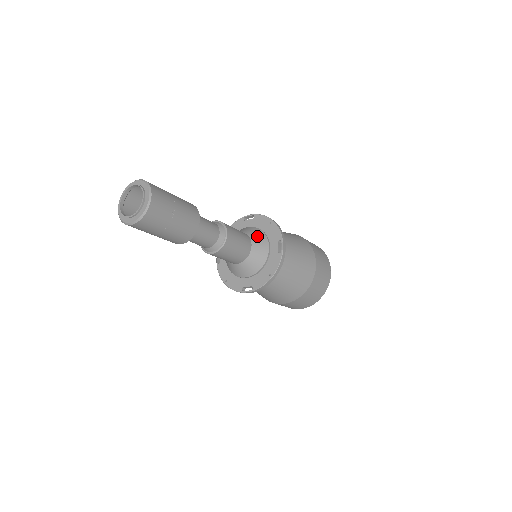
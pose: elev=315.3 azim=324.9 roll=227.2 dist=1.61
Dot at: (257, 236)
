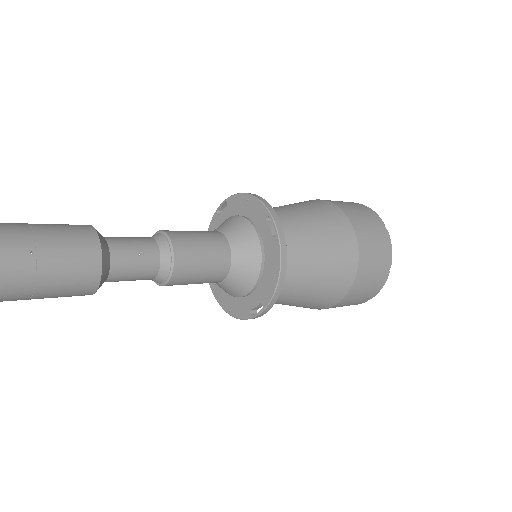
Dot at: (234, 227)
